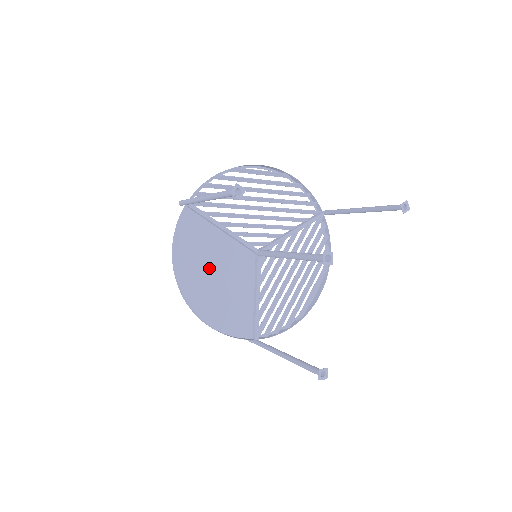
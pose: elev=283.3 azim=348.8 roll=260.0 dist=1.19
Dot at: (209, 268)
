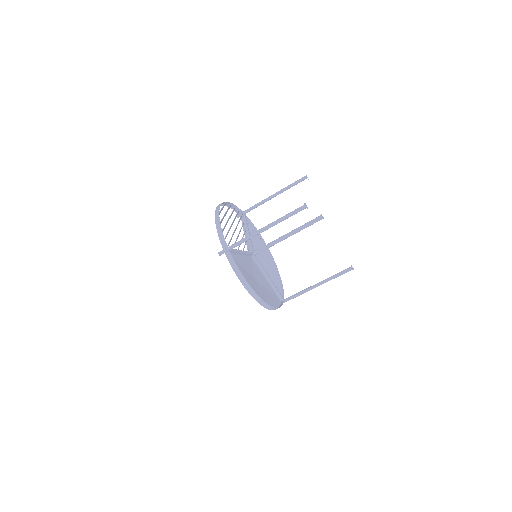
Dot at: (252, 279)
